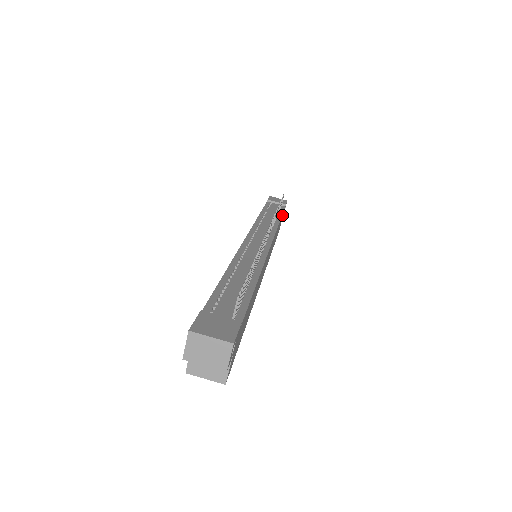
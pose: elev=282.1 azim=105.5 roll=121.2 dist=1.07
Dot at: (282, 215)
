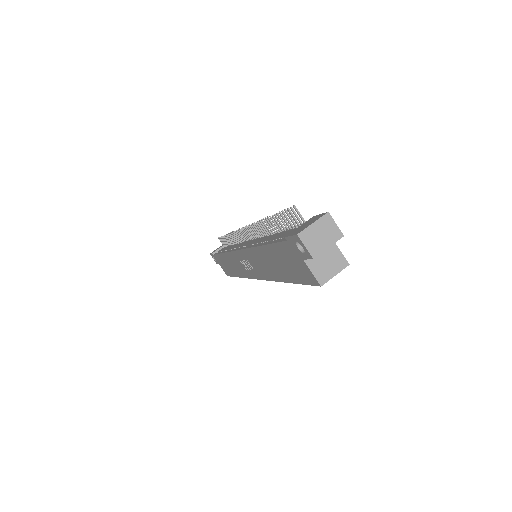
Dot at: occluded
